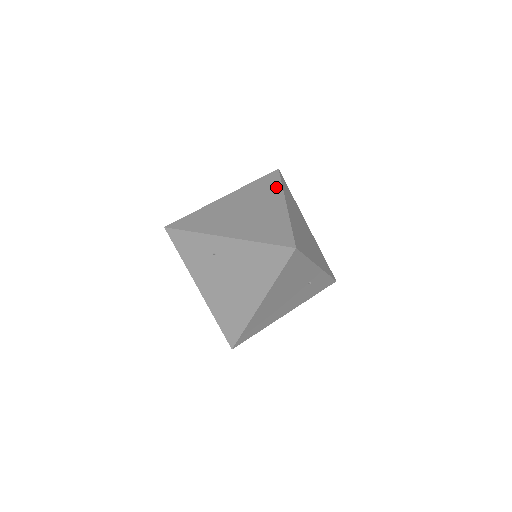
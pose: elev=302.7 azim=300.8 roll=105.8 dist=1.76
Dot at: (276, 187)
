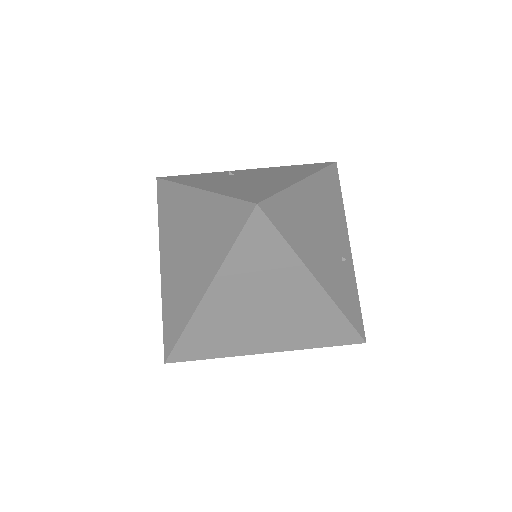
Dot at: occluded
